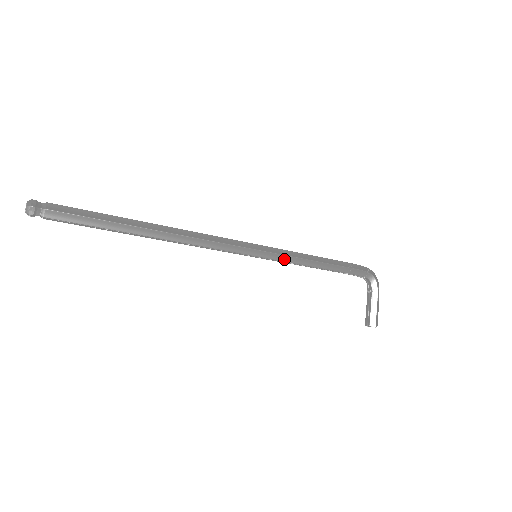
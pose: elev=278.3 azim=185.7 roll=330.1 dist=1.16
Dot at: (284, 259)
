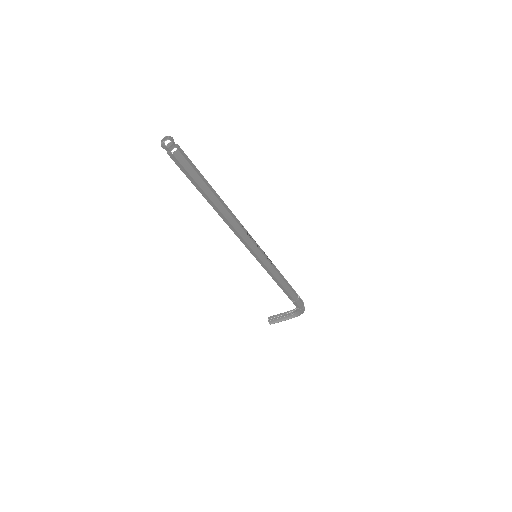
Dot at: (267, 270)
